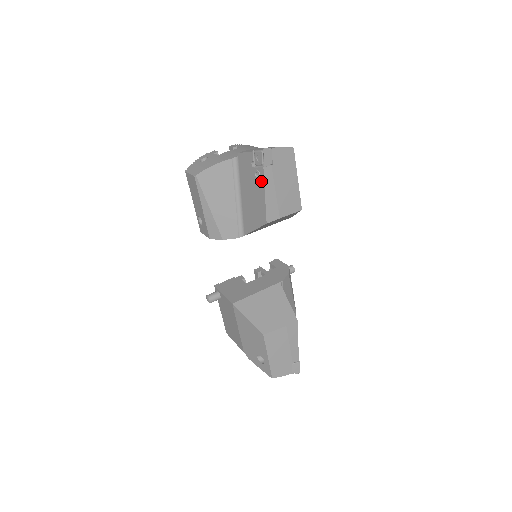
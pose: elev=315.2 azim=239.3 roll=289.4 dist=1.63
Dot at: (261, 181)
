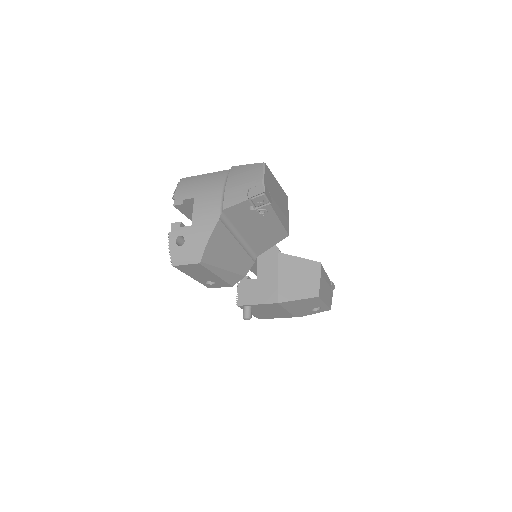
Dot at: (270, 214)
